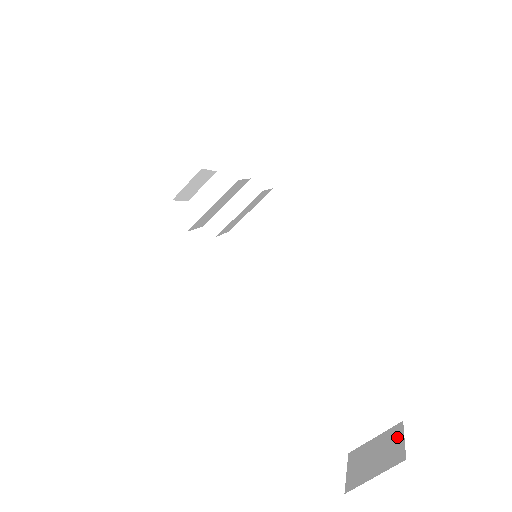
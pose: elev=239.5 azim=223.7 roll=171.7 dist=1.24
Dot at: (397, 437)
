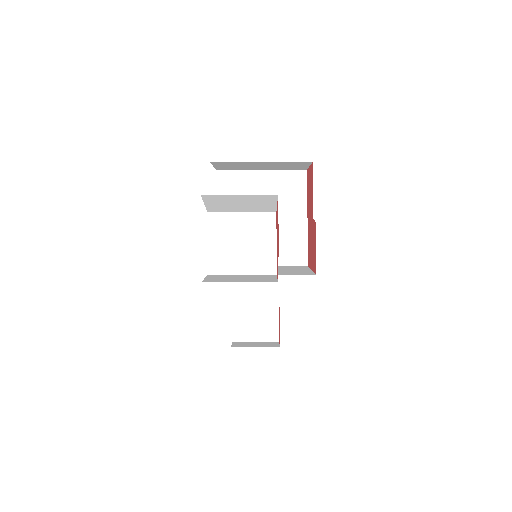
Dot at: (274, 319)
